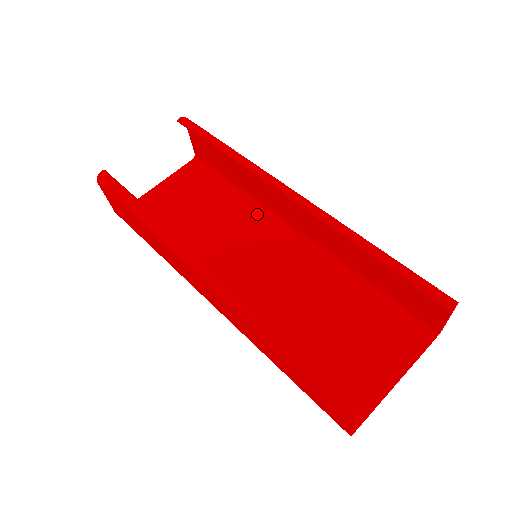
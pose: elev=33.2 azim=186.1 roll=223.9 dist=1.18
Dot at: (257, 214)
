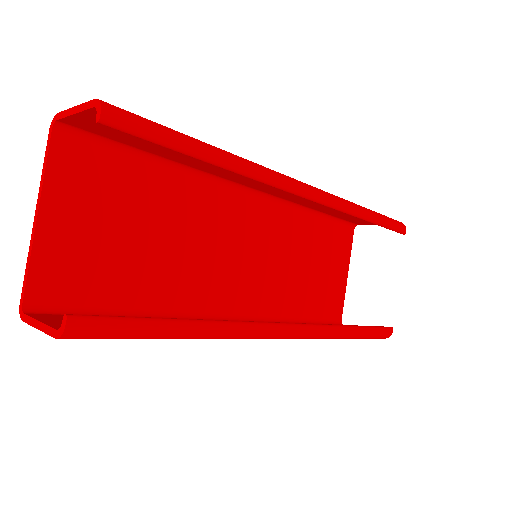
Dot at: (207, 190)
